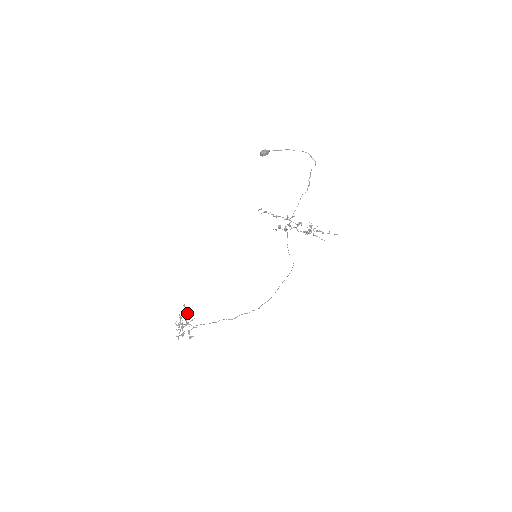
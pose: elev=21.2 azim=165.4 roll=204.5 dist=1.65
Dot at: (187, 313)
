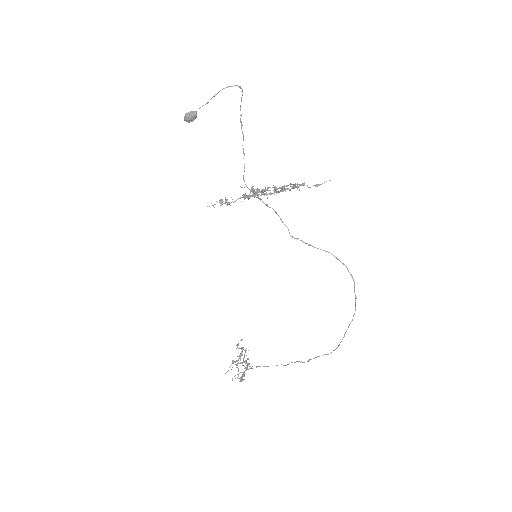
Dot at: (240, 348)
